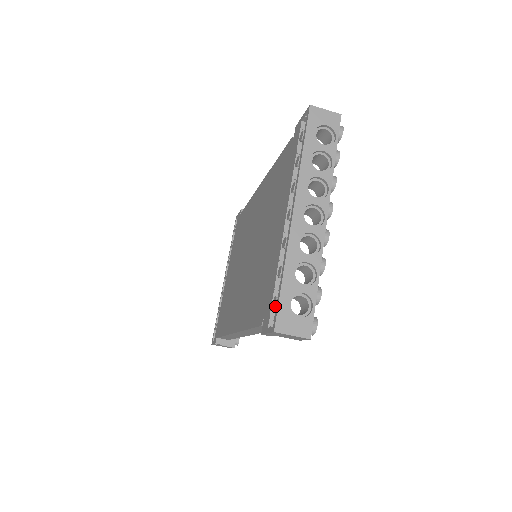
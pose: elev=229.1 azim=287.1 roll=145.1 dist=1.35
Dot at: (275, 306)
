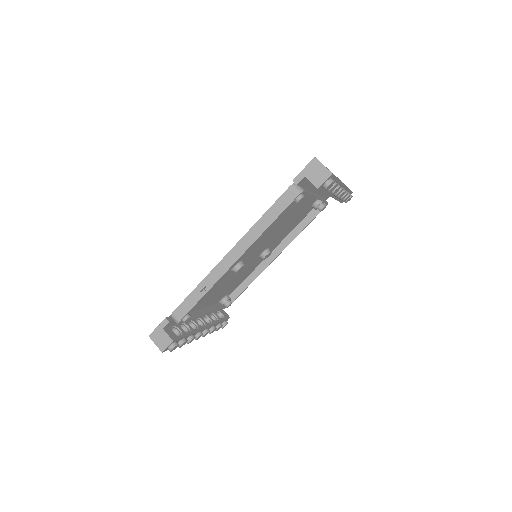
Dot at: occluded
